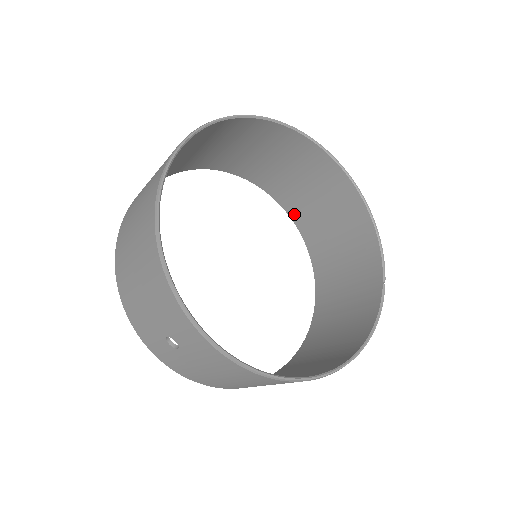
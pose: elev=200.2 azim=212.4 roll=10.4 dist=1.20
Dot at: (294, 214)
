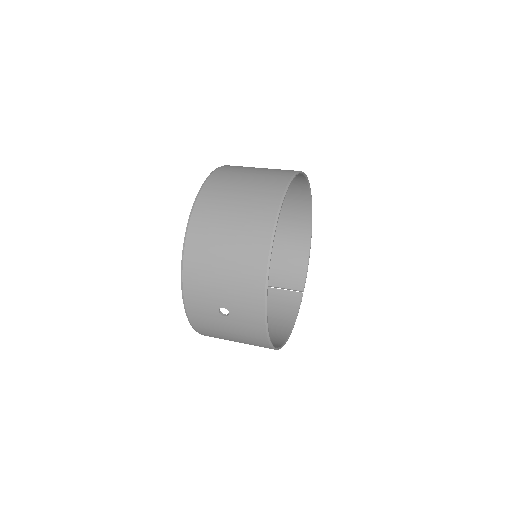
Dot at: occluded
